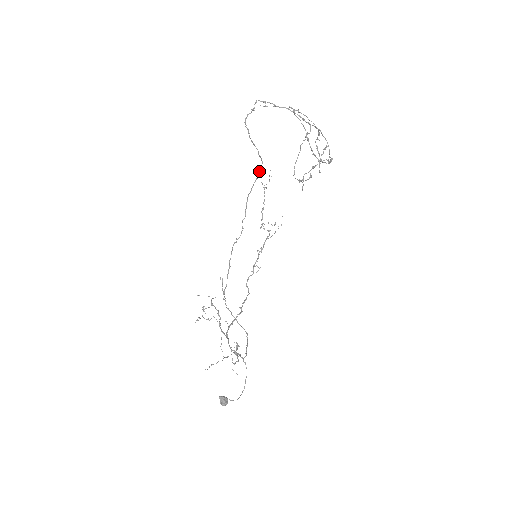
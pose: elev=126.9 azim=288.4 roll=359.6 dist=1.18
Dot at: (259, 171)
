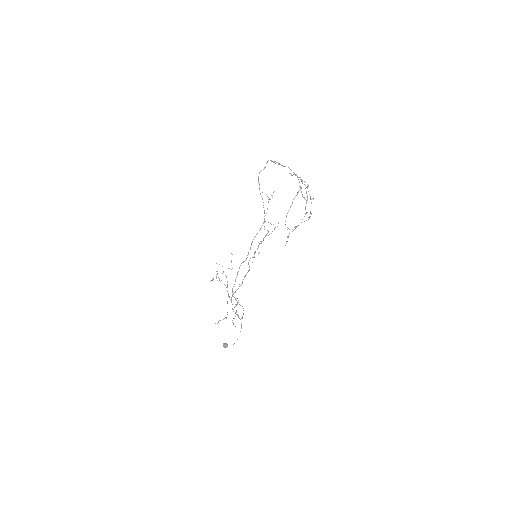
Dot at: (262, 225)
